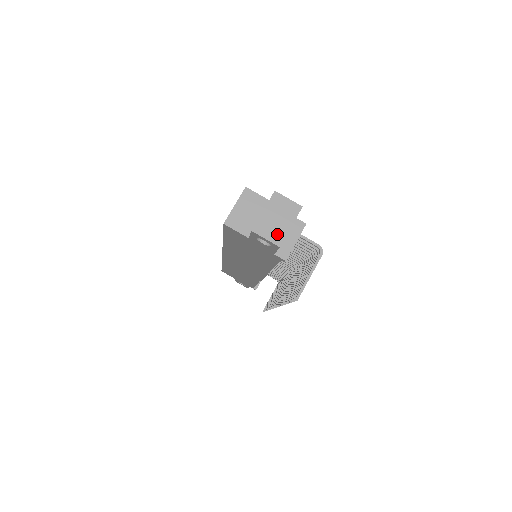
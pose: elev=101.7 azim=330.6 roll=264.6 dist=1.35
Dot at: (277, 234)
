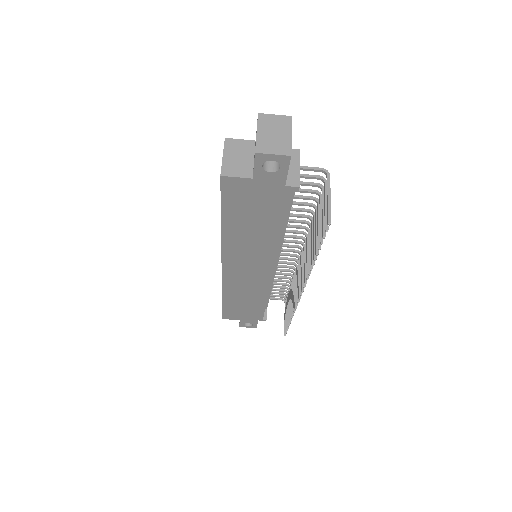
Dot at: (282, 146)
